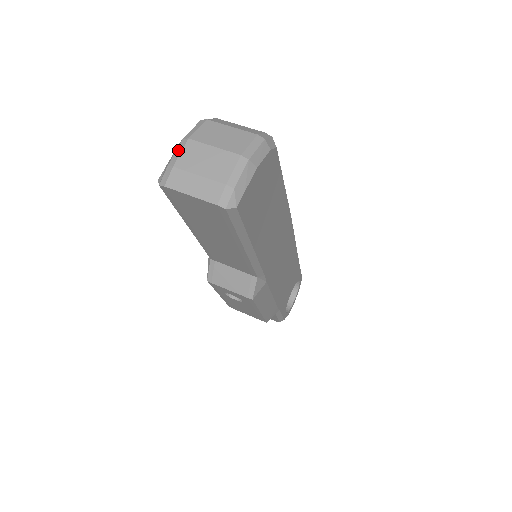
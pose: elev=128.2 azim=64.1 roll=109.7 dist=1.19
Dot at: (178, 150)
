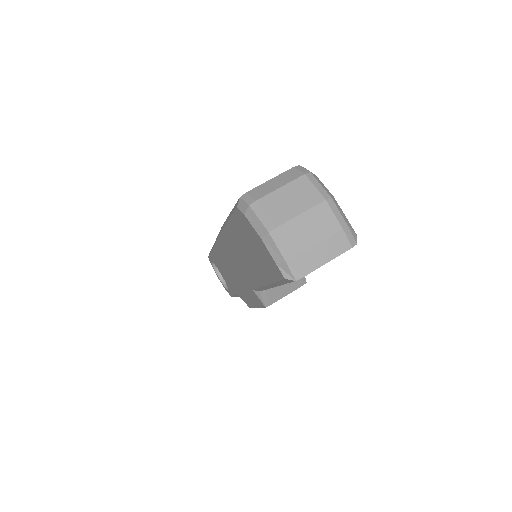
Dot at: (279, 244)
